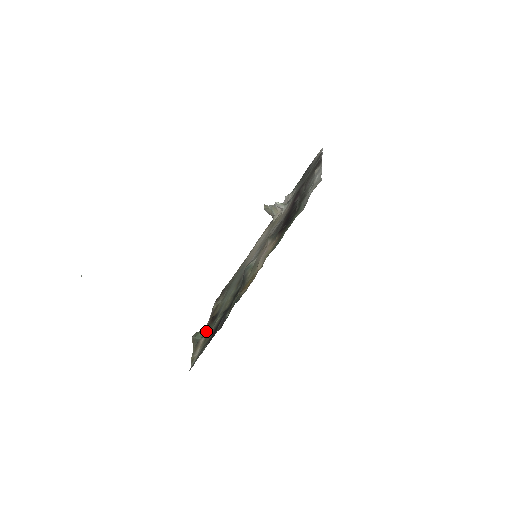
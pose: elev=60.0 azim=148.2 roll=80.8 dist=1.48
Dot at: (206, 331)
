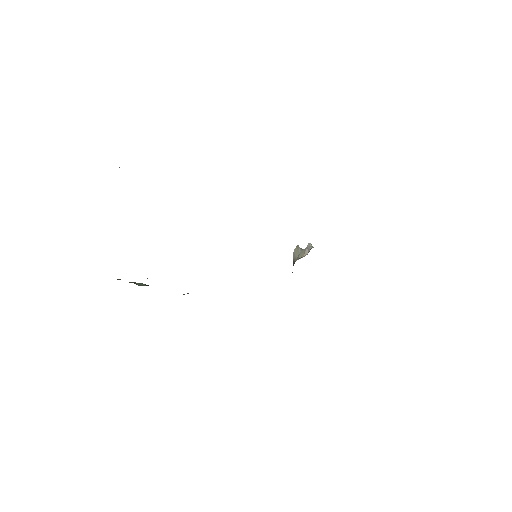
Dot at: occluded
